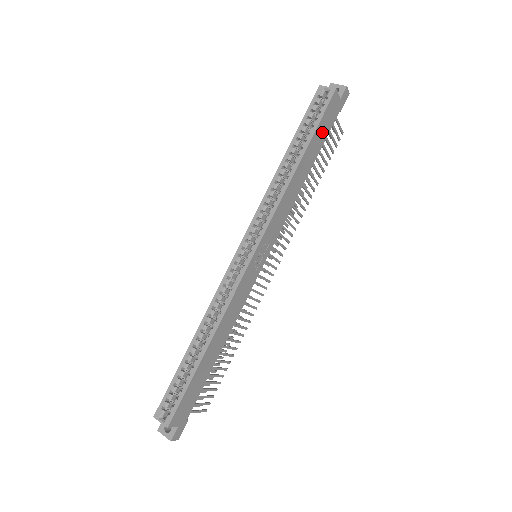
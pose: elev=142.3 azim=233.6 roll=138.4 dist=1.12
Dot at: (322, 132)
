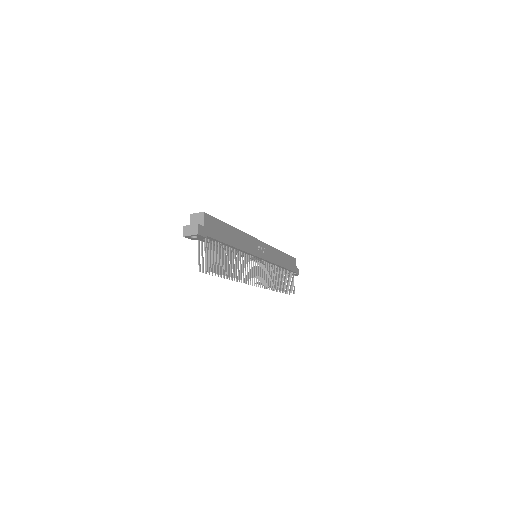
Dot at: (290, 263)
